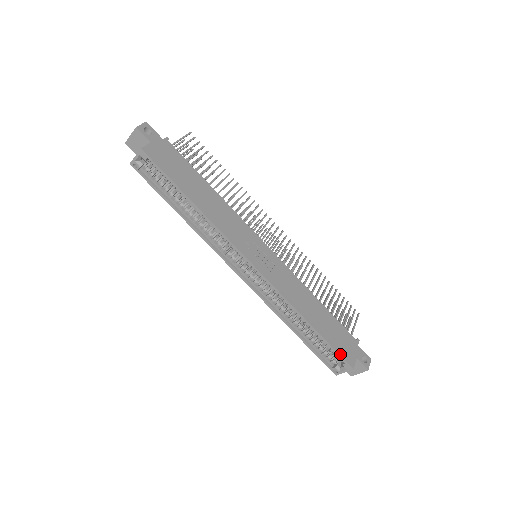
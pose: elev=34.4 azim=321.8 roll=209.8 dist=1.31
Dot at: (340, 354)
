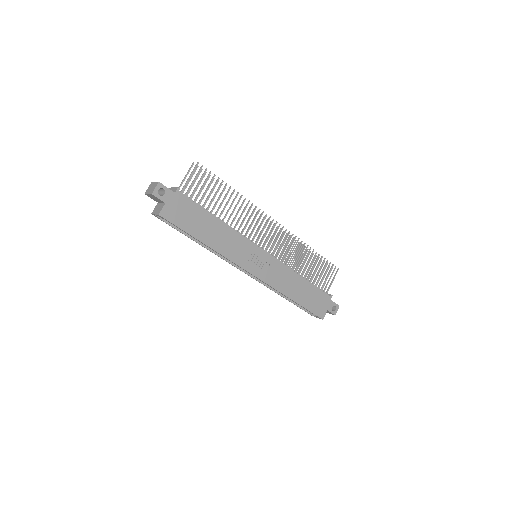
Dot at: (314, 313)
